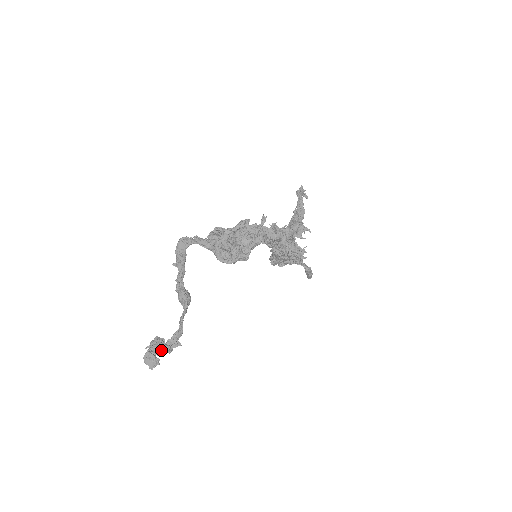
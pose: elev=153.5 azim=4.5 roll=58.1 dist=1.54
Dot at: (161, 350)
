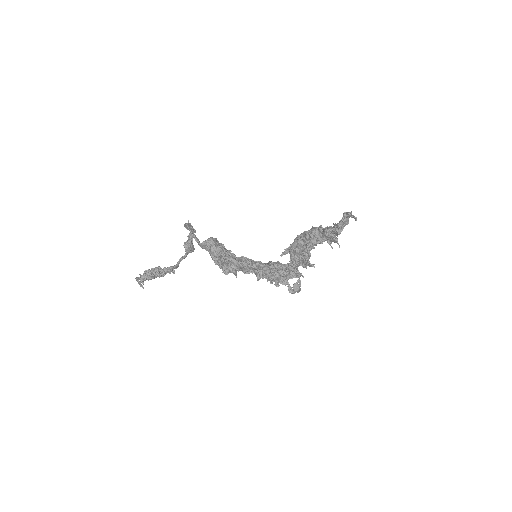
Dot at: (150, 279)
